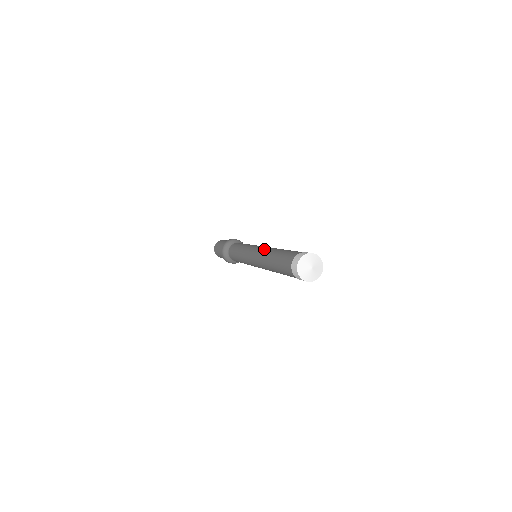
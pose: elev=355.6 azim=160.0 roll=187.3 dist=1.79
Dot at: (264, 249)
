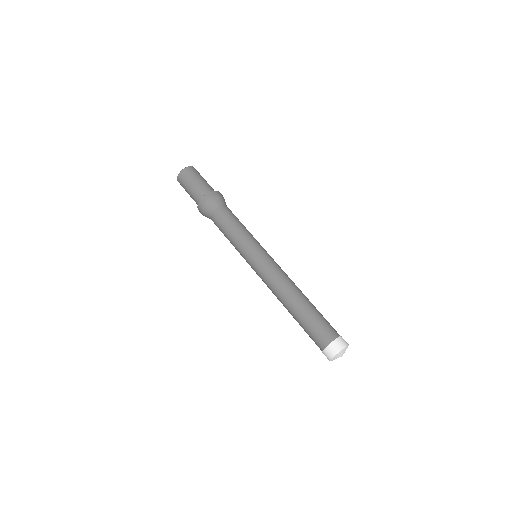
Dot at: (272, 289)
